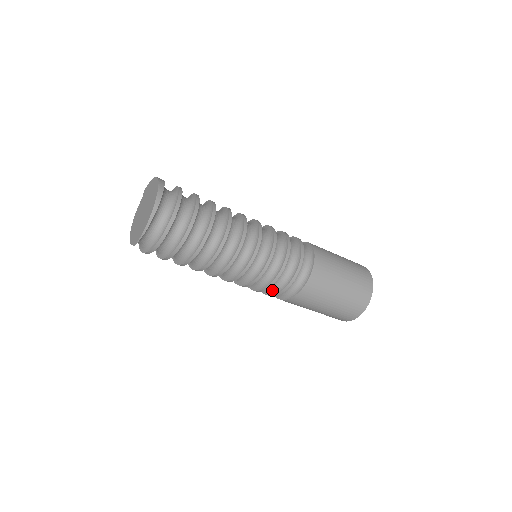
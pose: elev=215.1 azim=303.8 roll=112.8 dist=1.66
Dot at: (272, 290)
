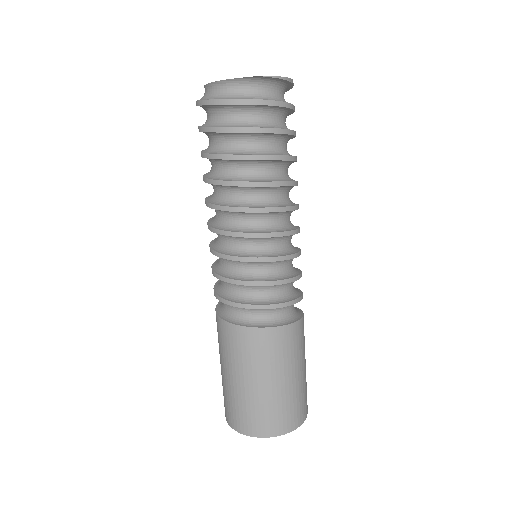
Dot at: (267, 299)
